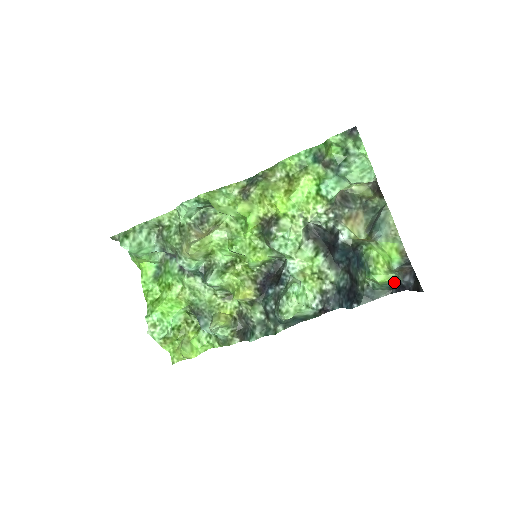
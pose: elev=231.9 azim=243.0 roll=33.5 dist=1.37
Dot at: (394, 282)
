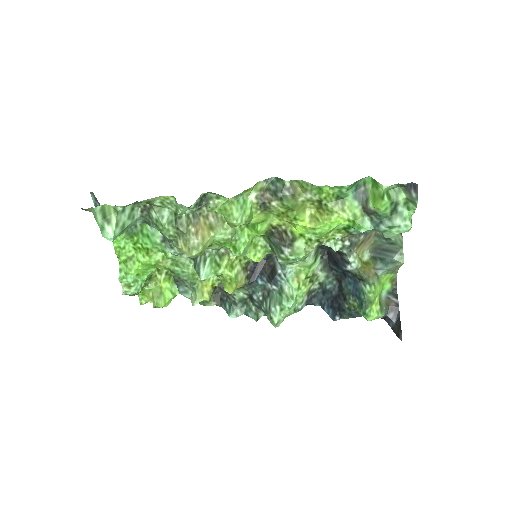
Dot at: occluded
